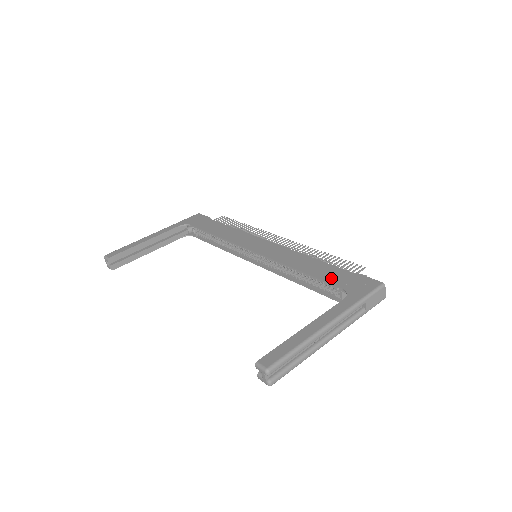
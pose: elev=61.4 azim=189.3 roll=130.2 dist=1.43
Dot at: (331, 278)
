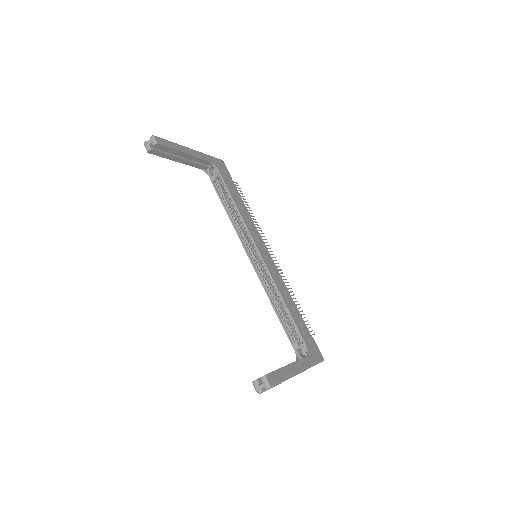
Dot at: (301, 330)
